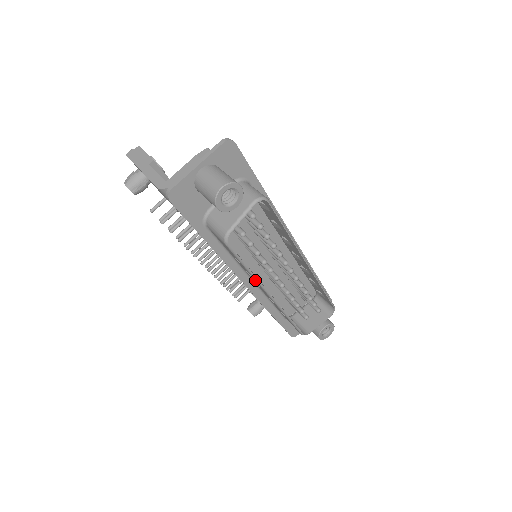
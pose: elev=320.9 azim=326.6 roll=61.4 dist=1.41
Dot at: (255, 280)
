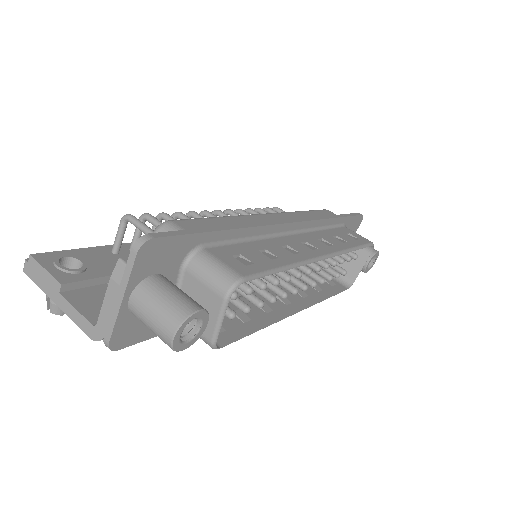
Dot at: (272, 322)
